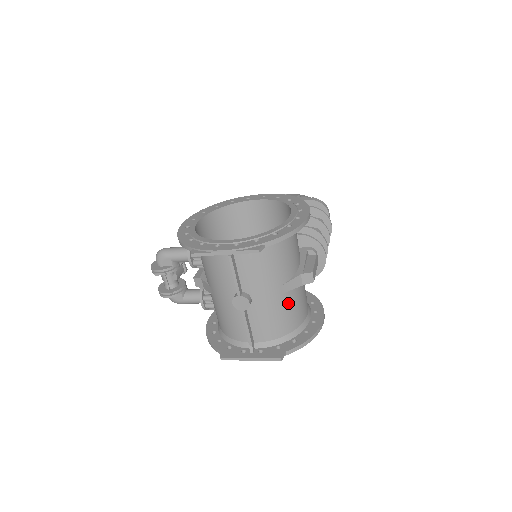
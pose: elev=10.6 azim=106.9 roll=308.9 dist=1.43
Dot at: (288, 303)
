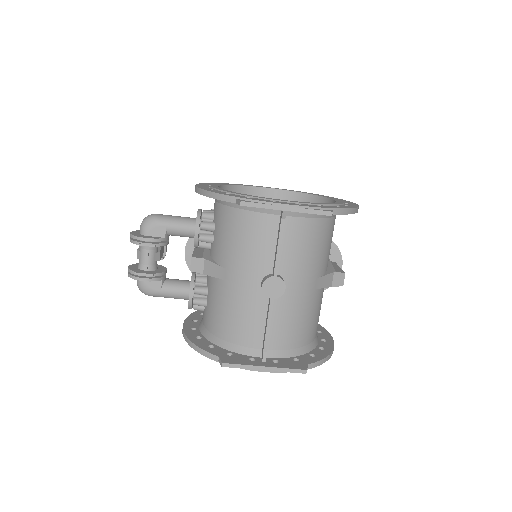
Dot at: (315, 304)
